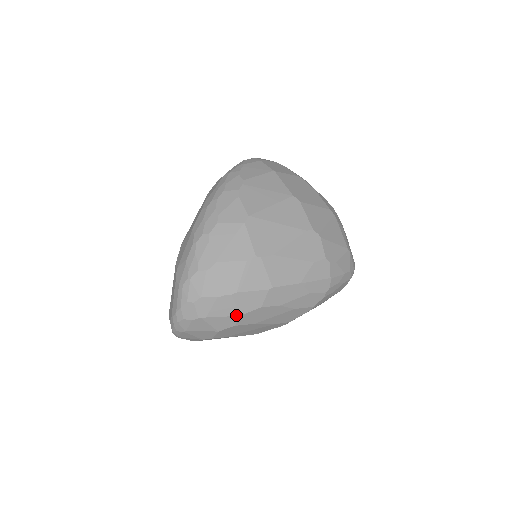
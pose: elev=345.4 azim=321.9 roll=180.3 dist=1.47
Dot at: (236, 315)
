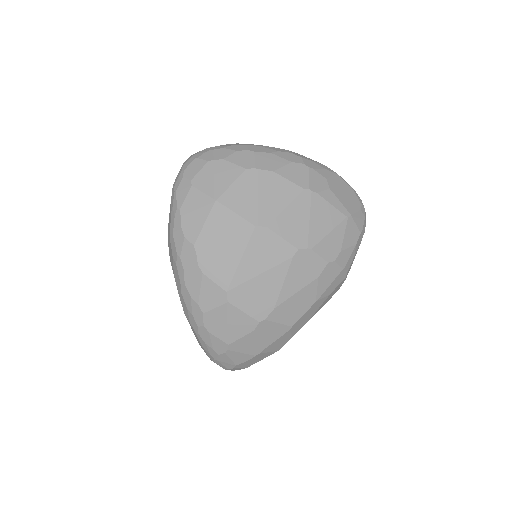
Dot at: occluded
